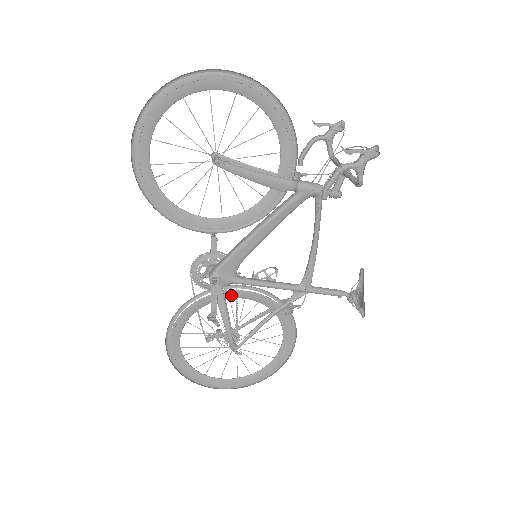
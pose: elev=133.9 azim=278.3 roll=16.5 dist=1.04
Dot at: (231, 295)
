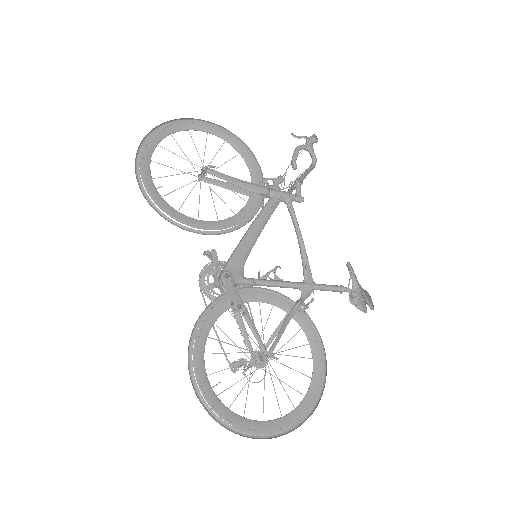
Dot at: (245, 297)
